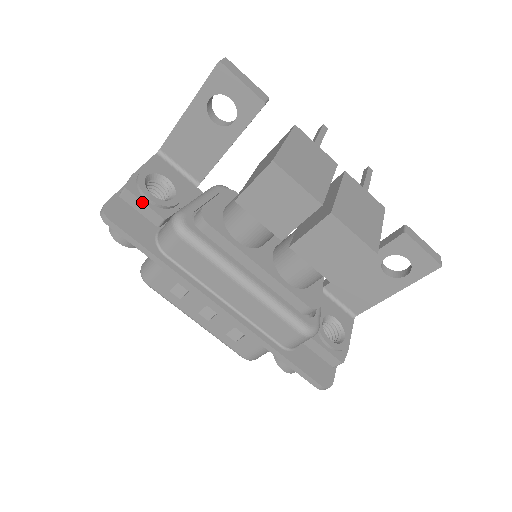
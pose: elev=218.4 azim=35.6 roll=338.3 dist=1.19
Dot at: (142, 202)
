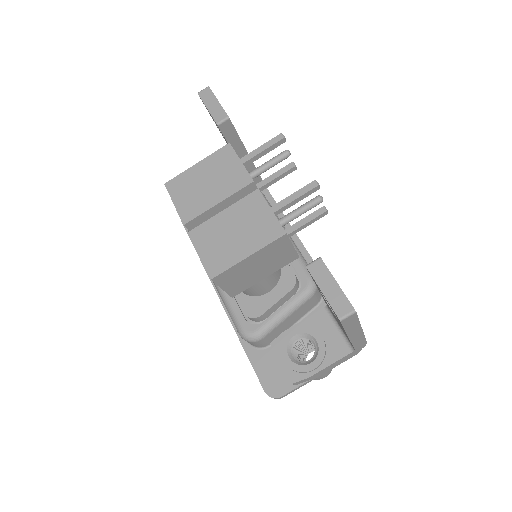
Dot at: occluded
